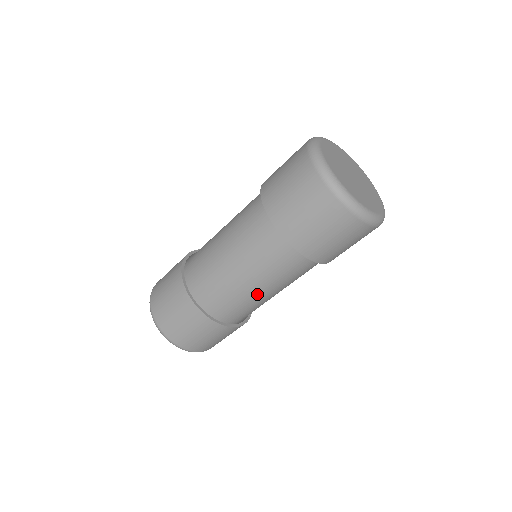
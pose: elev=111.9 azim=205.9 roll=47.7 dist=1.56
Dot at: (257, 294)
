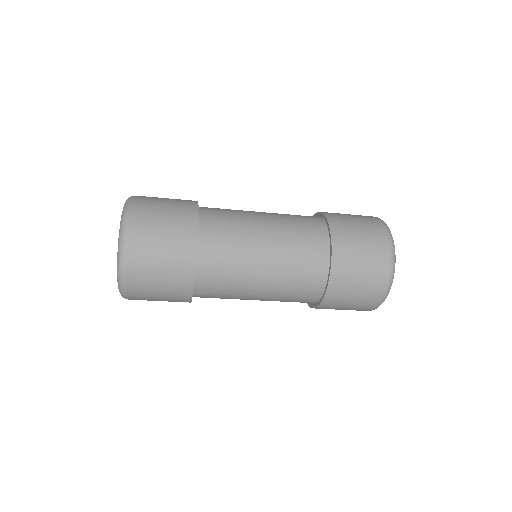
Dot at: (247, 299)
